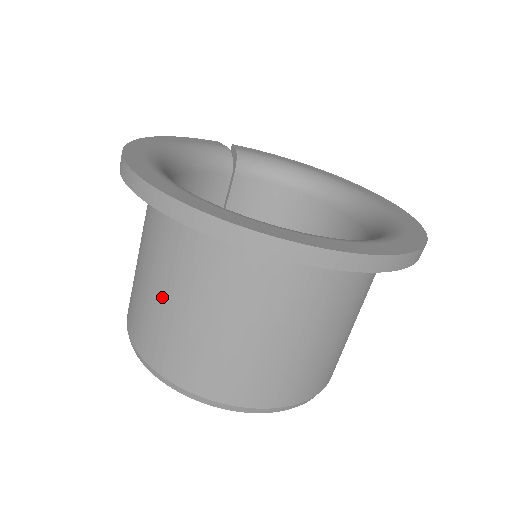
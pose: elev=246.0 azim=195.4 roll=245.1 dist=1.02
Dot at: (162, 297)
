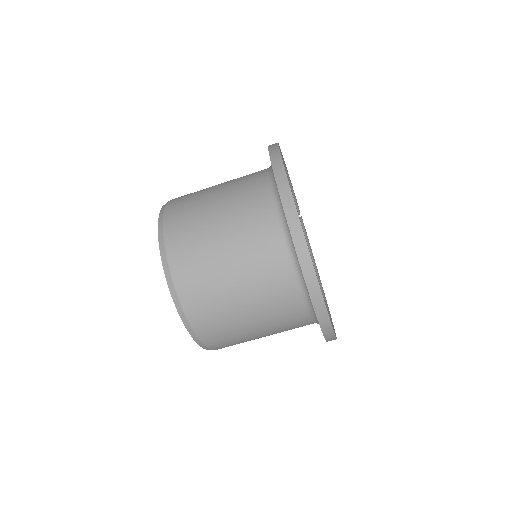
Dot at: (215, 202)
